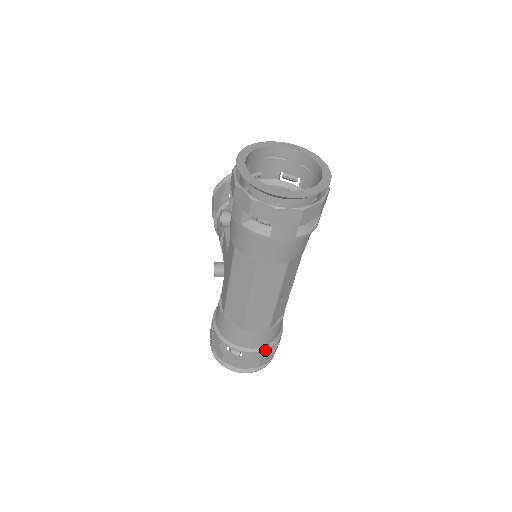
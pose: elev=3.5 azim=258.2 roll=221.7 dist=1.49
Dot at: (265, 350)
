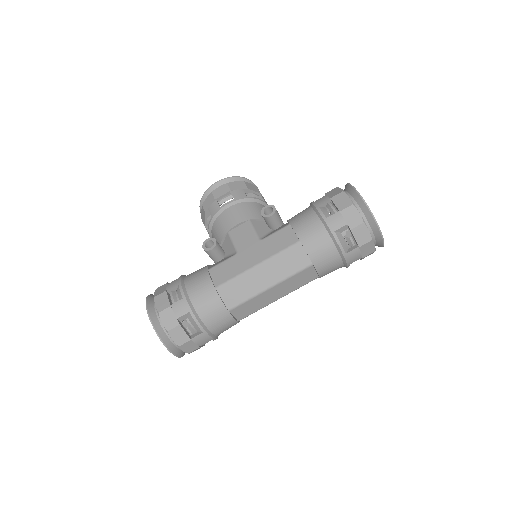
Dot at: (214, 339)
